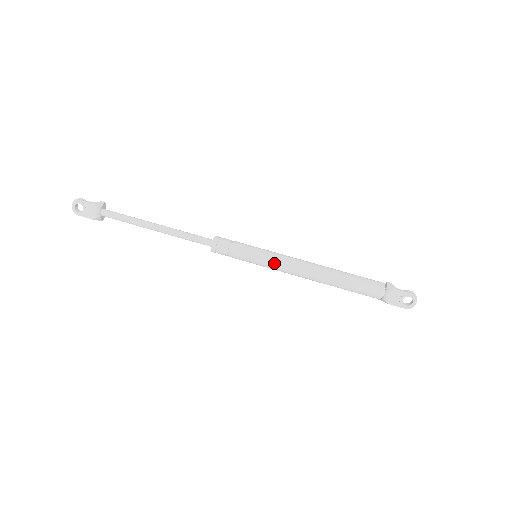
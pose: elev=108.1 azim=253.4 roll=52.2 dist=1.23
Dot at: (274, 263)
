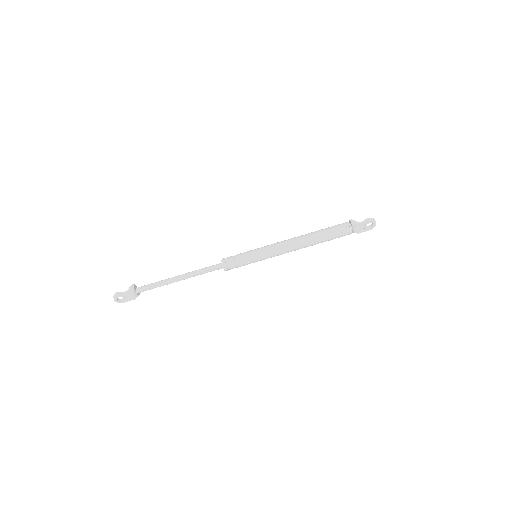
Dot at: (271, 255)
